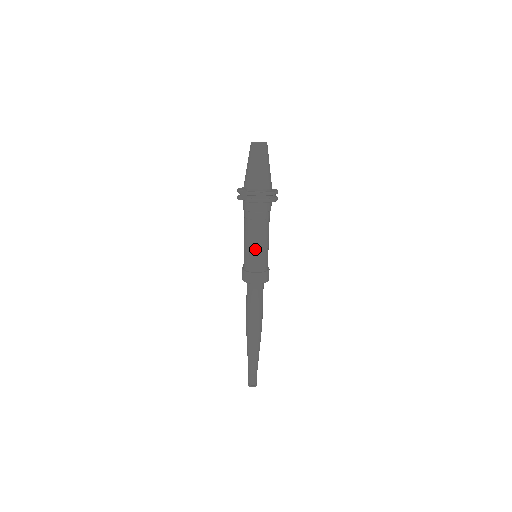
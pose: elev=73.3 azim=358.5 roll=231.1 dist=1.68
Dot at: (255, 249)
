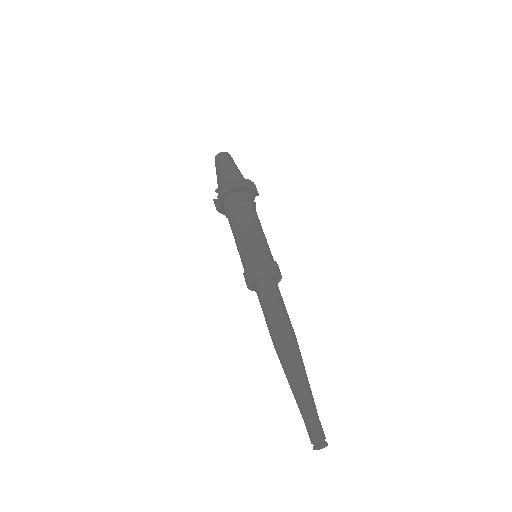
Dot at: (244, 240)
